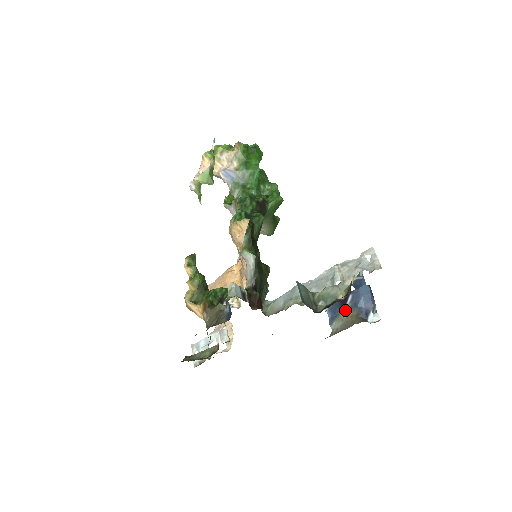
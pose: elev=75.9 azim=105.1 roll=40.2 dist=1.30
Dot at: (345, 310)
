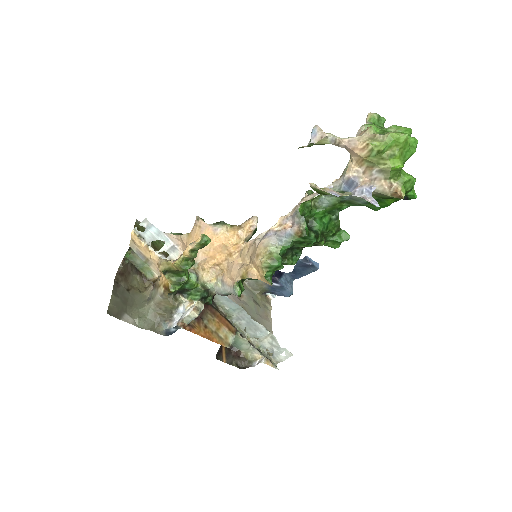
Dot at: (265, 283)
